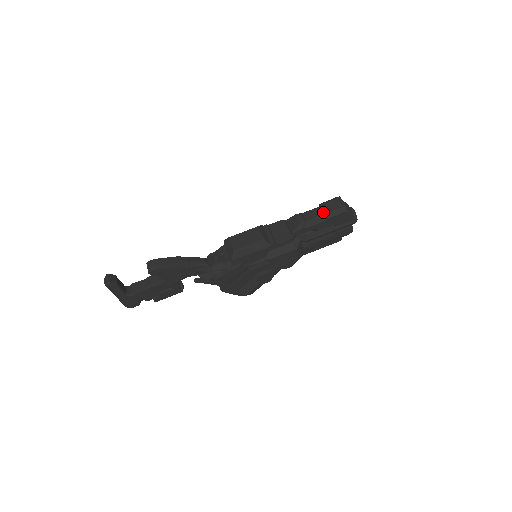
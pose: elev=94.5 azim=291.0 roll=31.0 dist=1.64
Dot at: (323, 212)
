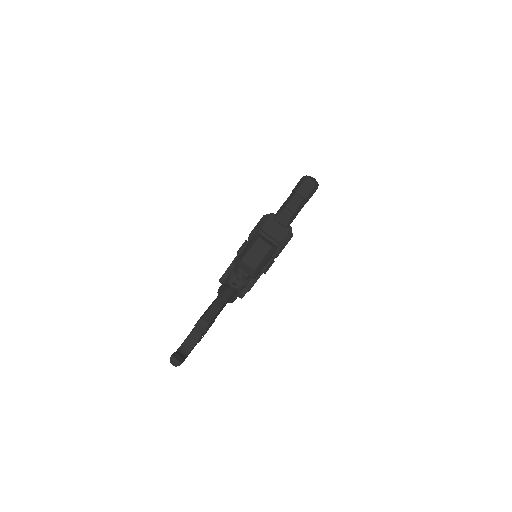
Dot at: (302, 198)
